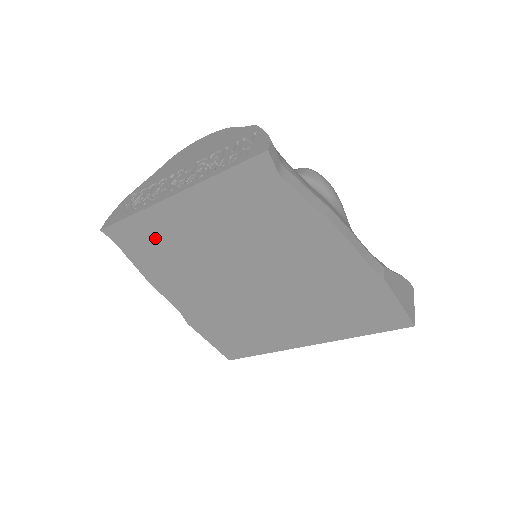
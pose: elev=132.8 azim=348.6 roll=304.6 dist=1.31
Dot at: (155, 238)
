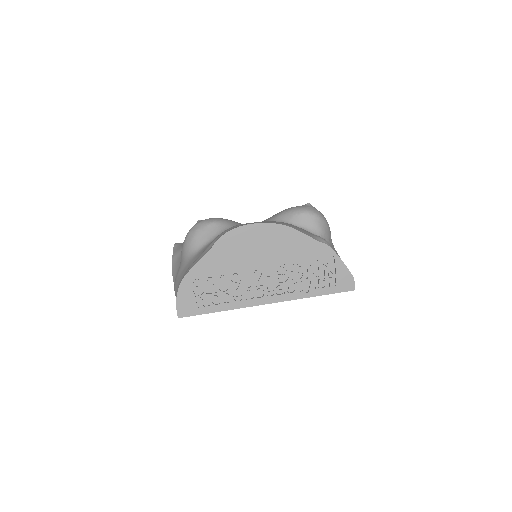
Dot at: occluded
